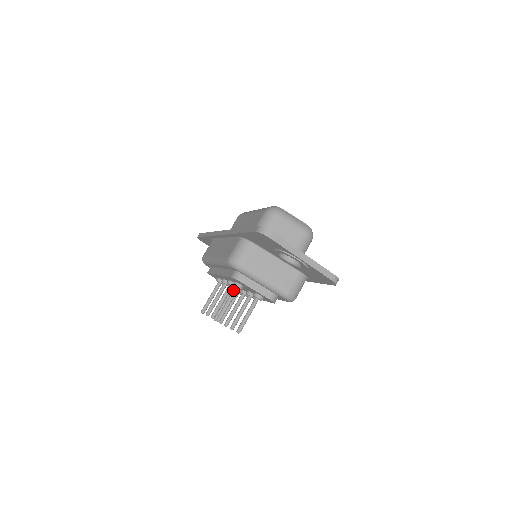
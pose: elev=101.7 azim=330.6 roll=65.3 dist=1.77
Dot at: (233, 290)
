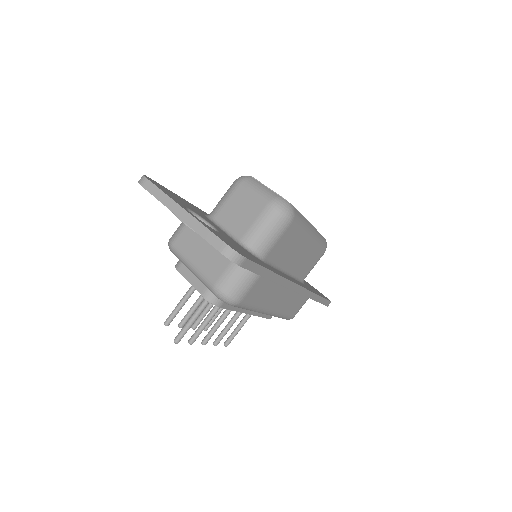
Dot at: (190, 287)
